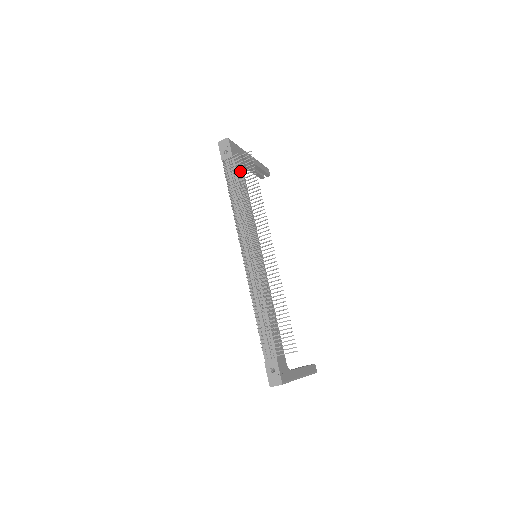
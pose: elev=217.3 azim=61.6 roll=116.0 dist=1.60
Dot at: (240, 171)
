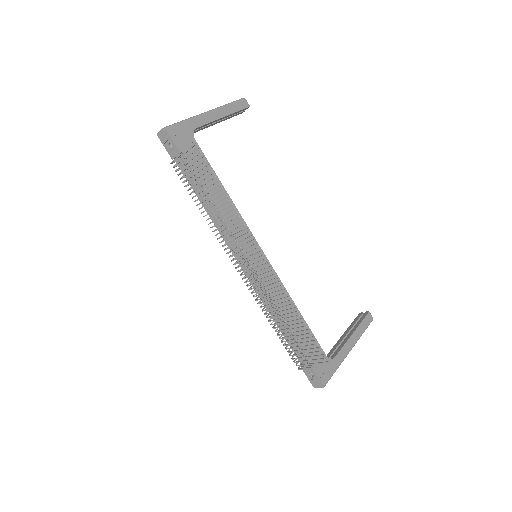
Dot at: (198, 161)
